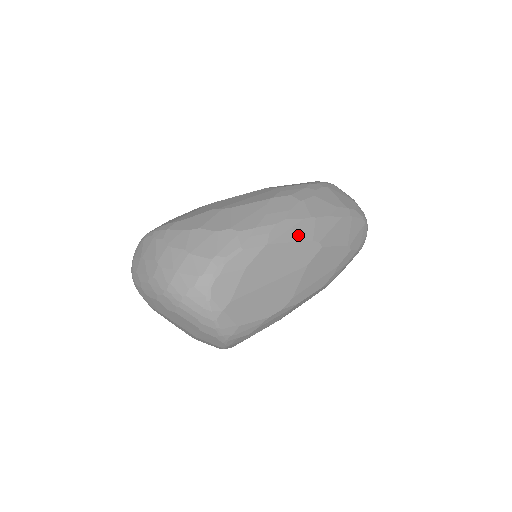
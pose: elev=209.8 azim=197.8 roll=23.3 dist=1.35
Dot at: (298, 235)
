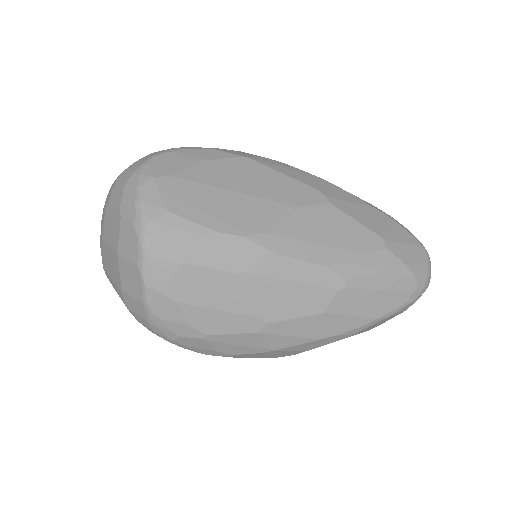
Dot at: (295, 176)
